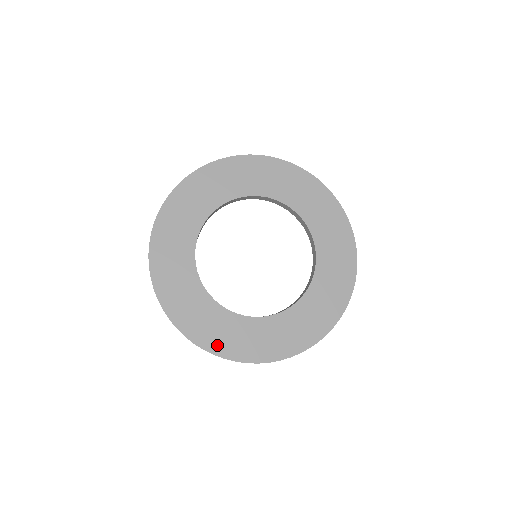
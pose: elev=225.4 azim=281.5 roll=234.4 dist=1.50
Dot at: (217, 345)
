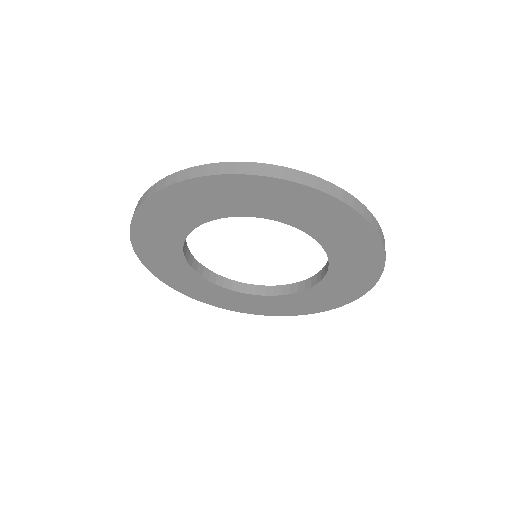
Dot at: occluded
